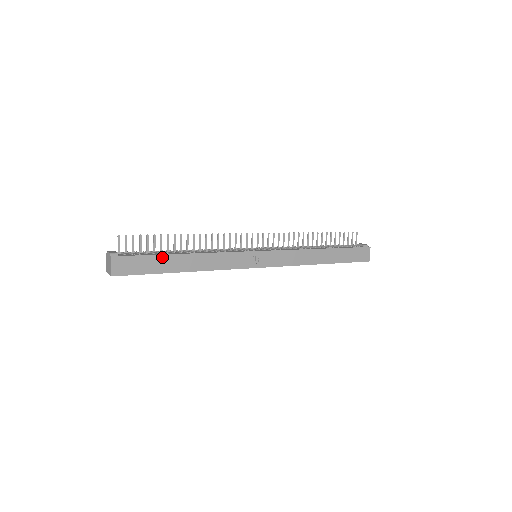
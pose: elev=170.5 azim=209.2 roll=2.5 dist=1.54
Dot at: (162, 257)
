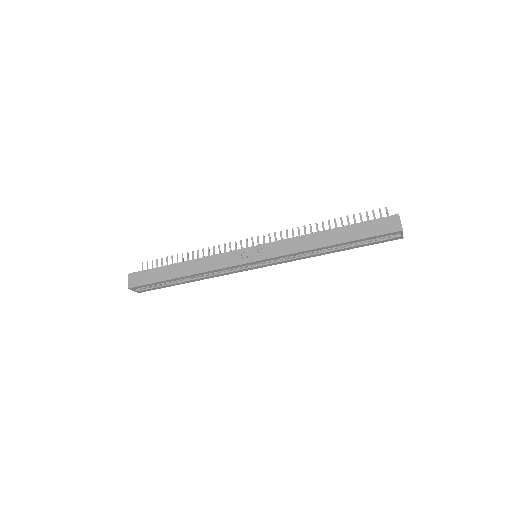
Dot at: (163, 268)
